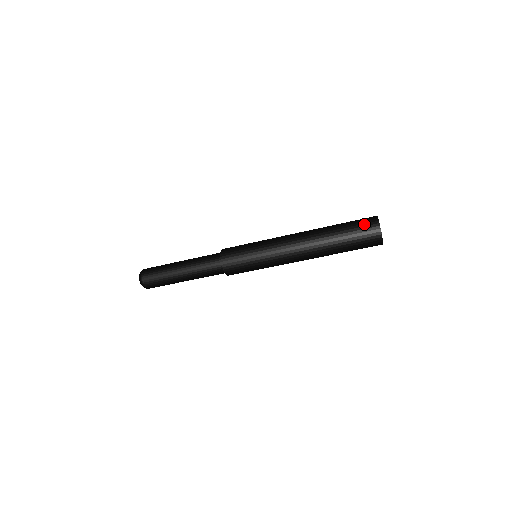
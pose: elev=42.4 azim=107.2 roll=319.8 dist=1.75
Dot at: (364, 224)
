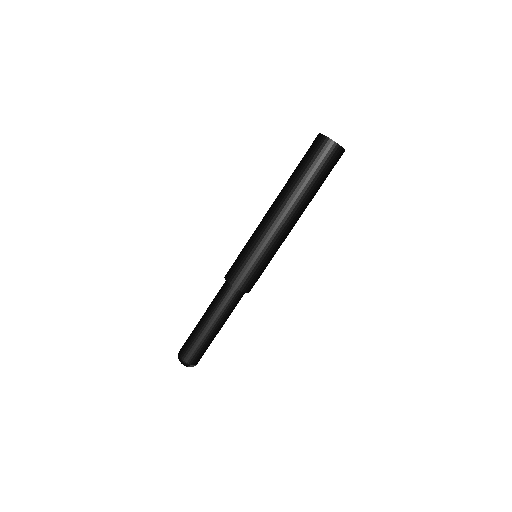
Dot at: occluded
